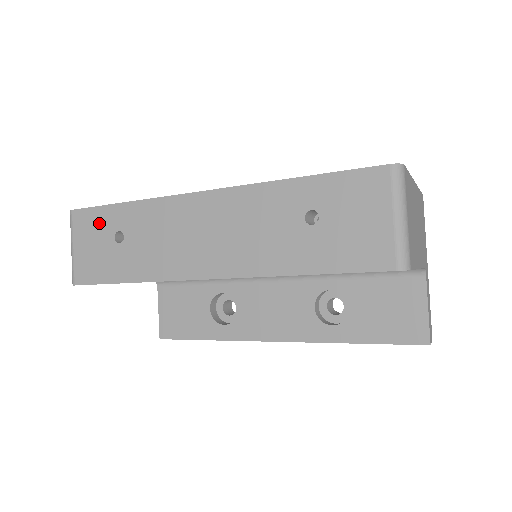
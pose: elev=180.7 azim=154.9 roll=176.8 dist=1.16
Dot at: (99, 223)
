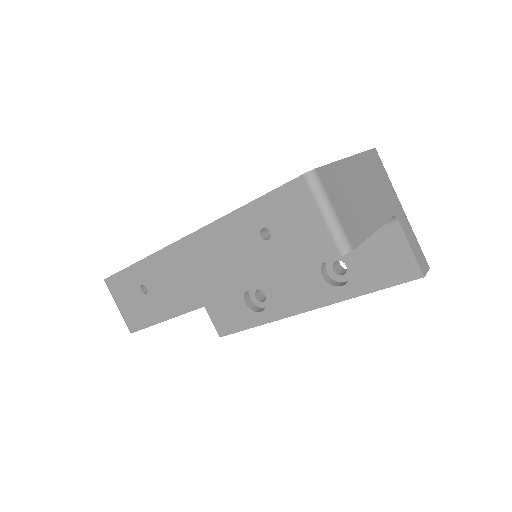
Dot at: (126, 283)
